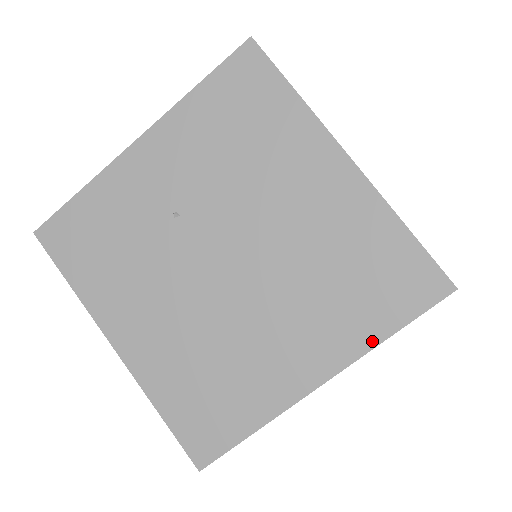
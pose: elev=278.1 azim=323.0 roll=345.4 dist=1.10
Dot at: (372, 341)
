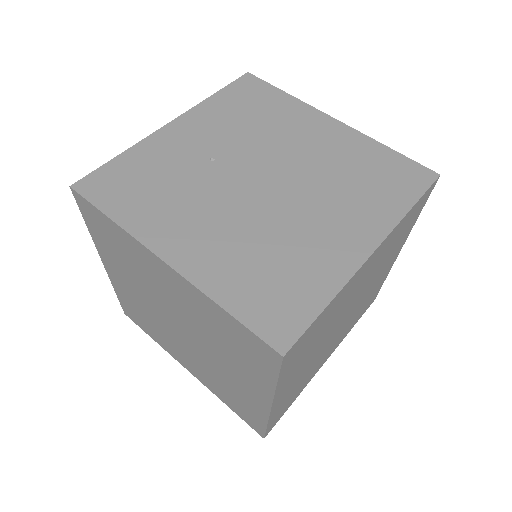
Dot at: (399, 214)
